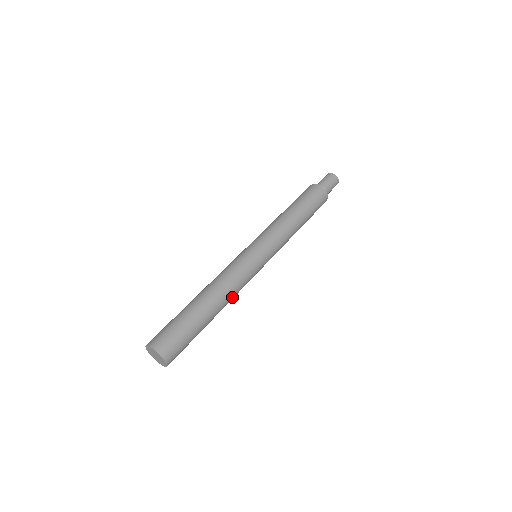
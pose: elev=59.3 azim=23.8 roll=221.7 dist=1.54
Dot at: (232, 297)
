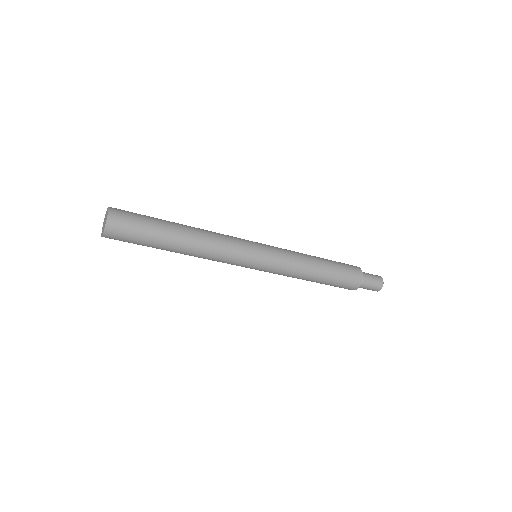
Dot at: (201, 257)
